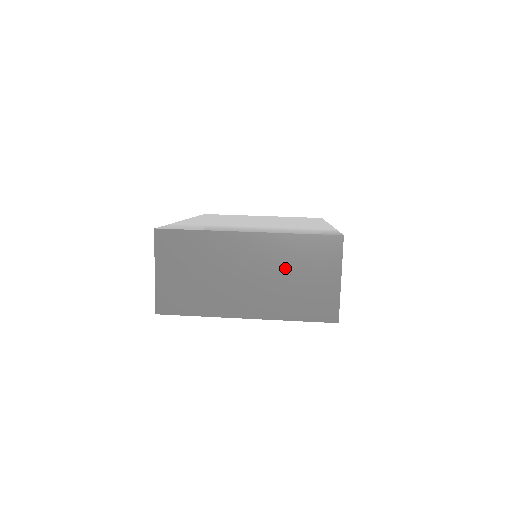
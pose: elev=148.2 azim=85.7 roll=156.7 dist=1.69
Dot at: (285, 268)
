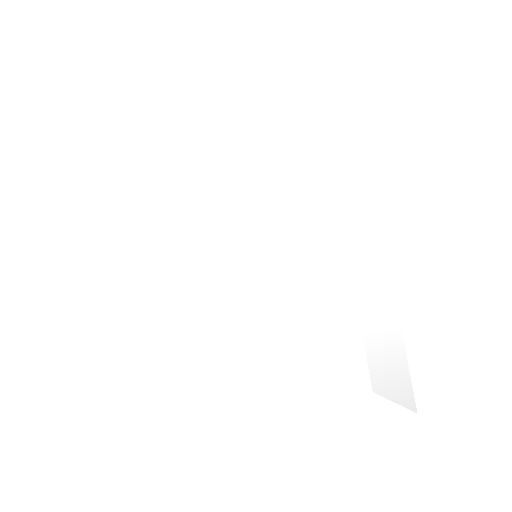
Dot at: occluded
